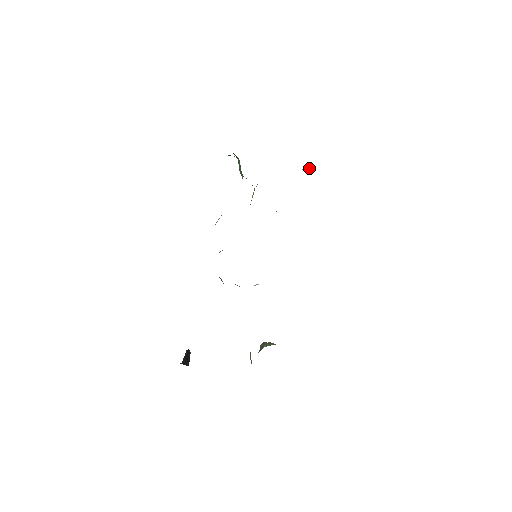
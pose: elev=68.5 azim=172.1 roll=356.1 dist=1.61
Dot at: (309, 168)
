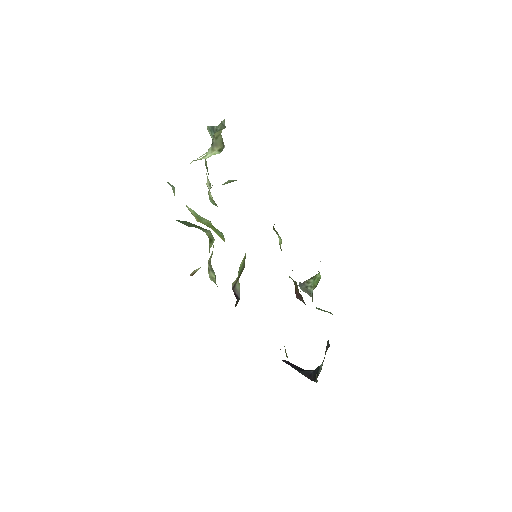
Dot at: (219, 145)
